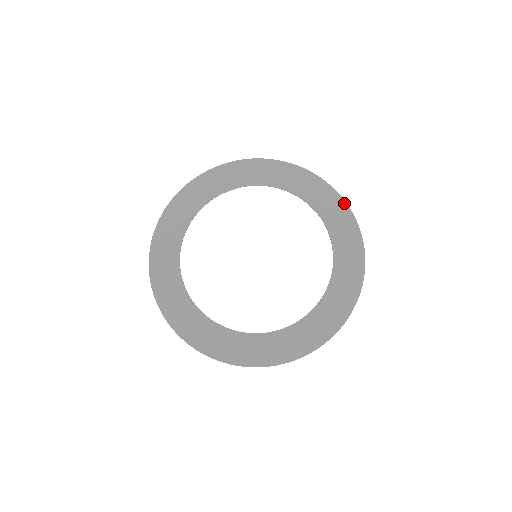
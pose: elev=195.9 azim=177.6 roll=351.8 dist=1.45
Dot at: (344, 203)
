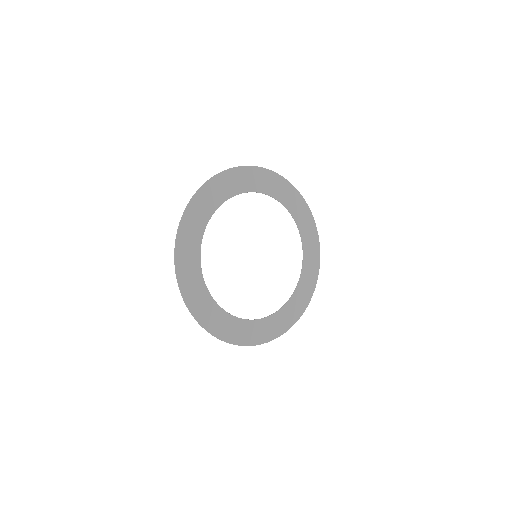
Dot at: (317, 233)
